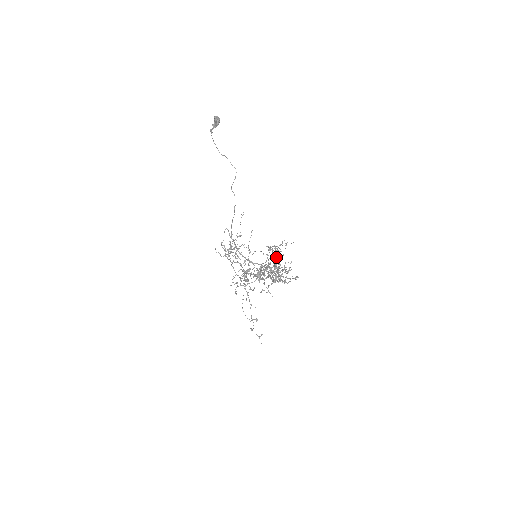
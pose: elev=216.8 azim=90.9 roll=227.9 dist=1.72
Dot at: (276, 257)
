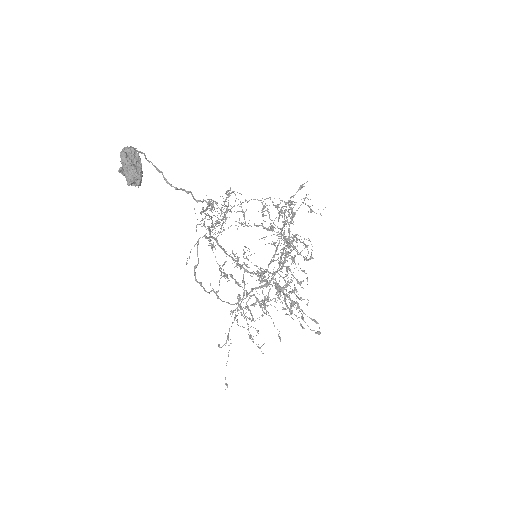
Dot at: occluded
